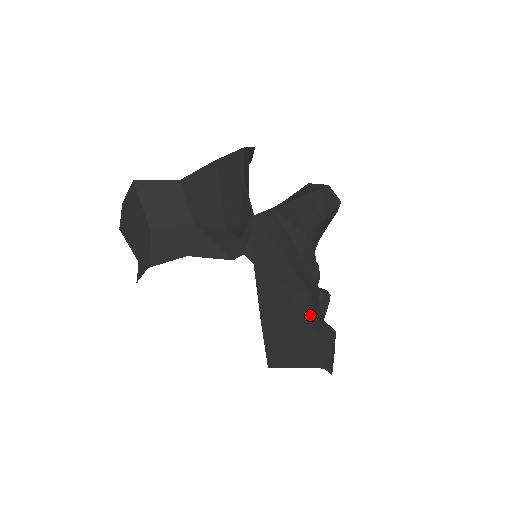
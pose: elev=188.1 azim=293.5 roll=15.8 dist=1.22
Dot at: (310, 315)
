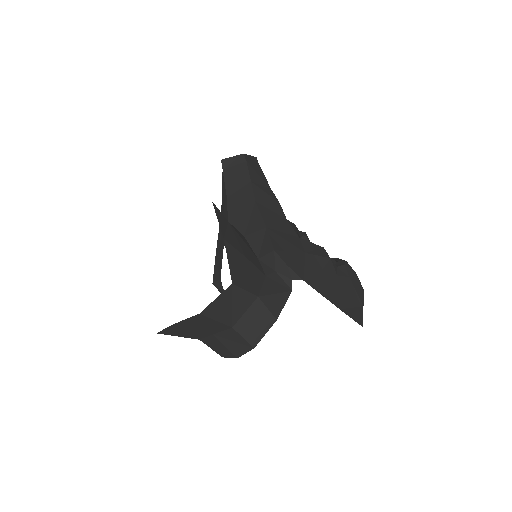
Dot at: (338, 270)
